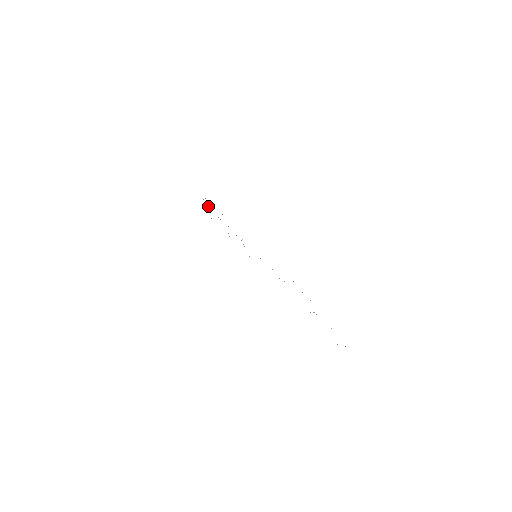
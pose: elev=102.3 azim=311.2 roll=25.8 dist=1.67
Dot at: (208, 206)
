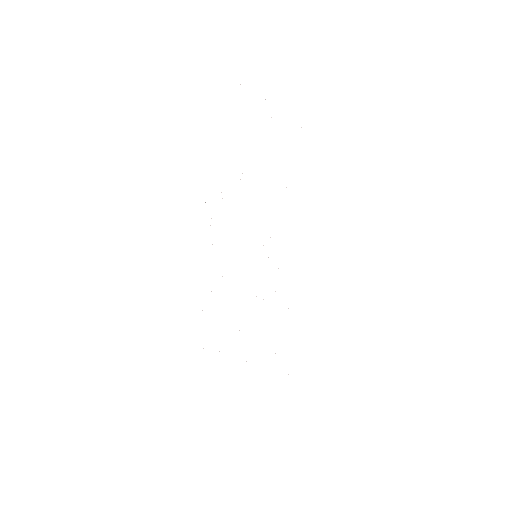
Dot at: occluded
